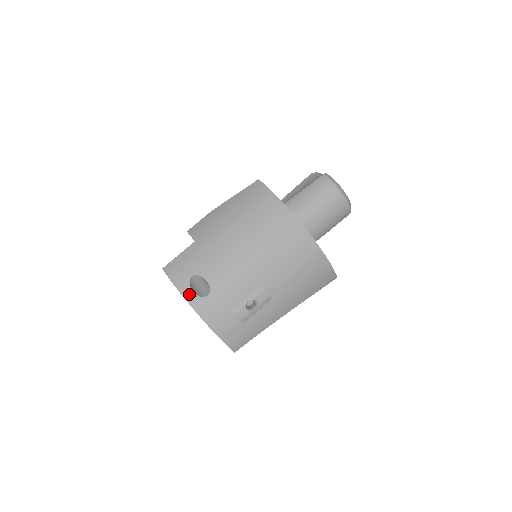
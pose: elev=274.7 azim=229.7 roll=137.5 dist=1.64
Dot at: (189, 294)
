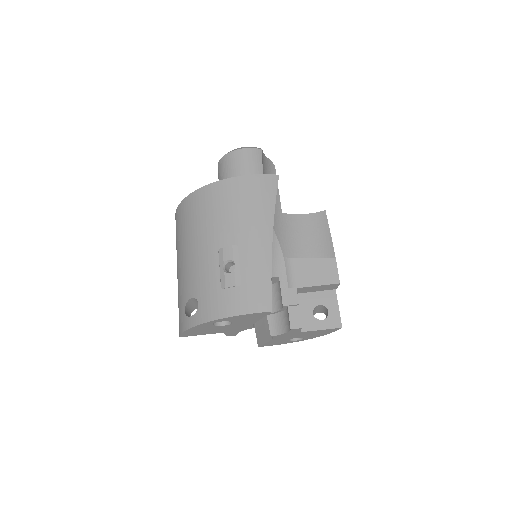
Dot at: (191, 321)
